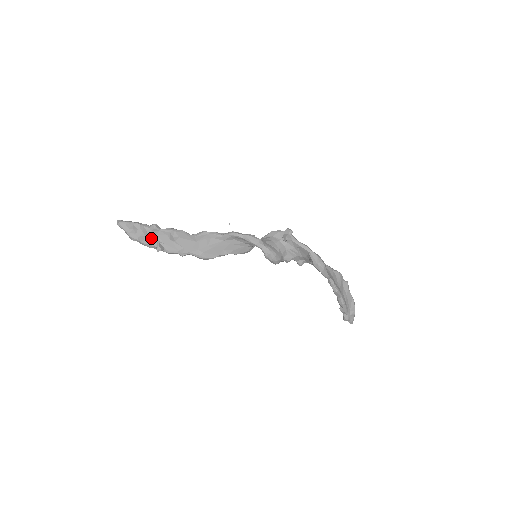
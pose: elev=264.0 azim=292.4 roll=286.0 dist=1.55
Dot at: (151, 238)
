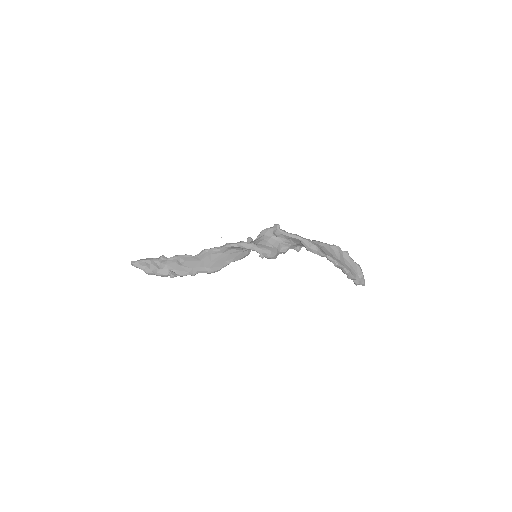
Dot at: (163, 269)
